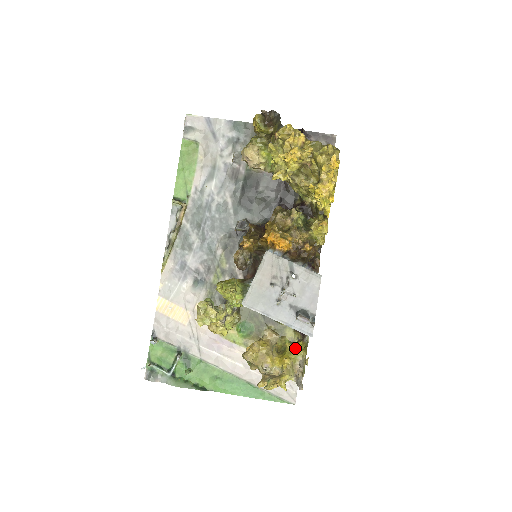
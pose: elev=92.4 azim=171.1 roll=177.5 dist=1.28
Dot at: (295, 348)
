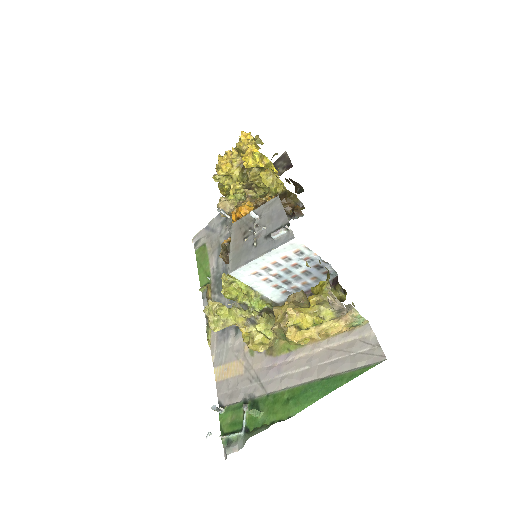
Dot at: (320, 285)
